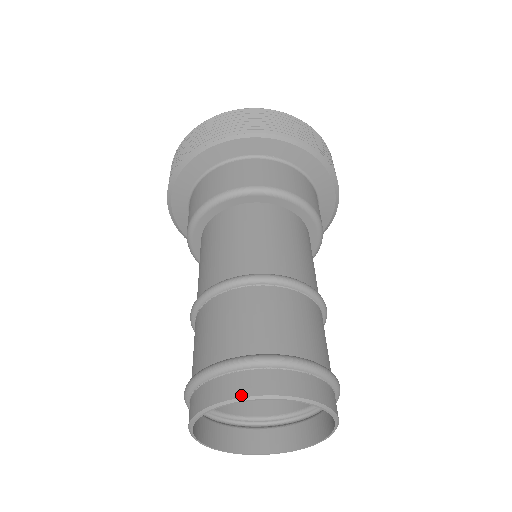
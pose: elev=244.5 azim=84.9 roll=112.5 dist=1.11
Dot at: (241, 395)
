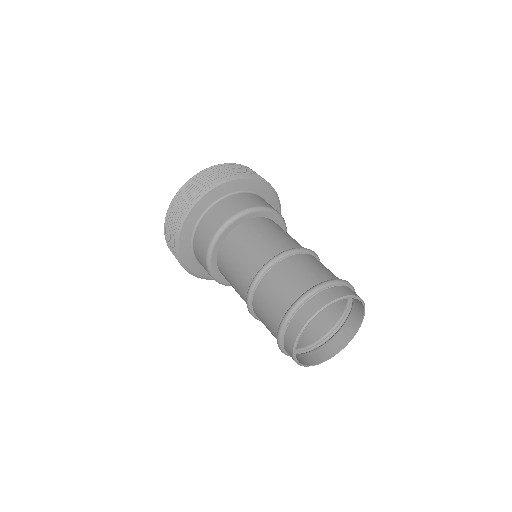
Dot at: (302, 326)
